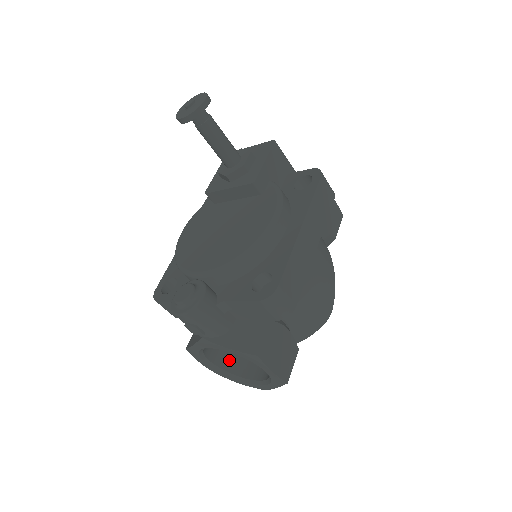
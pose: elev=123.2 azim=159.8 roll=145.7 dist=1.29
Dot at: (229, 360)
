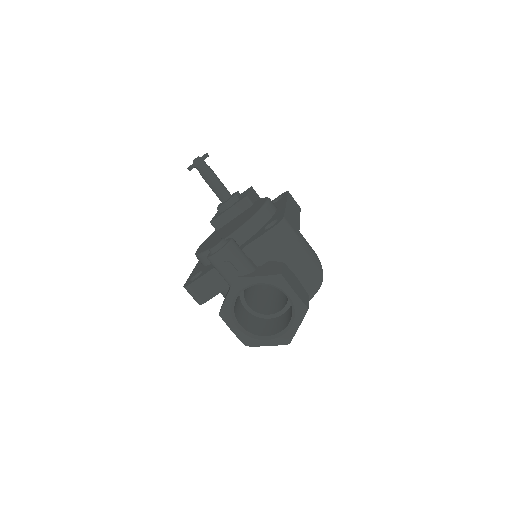
Dot at: (254, 329)
